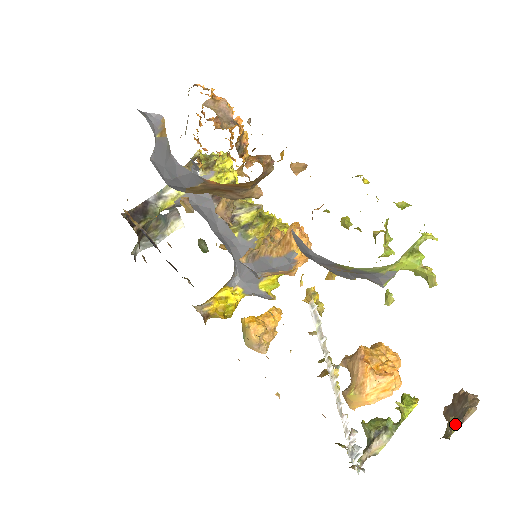
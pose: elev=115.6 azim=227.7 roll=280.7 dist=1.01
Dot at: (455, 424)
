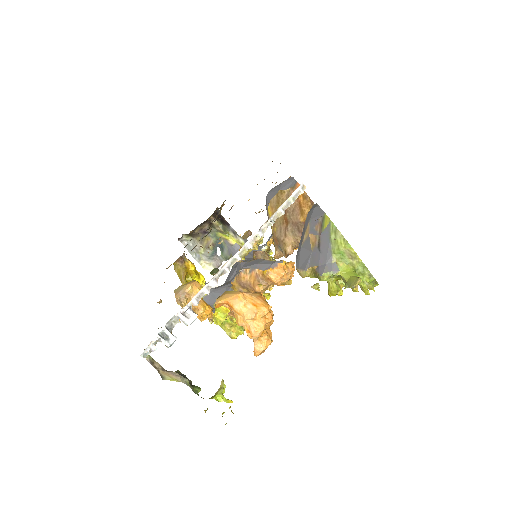
Dot at: occluded
